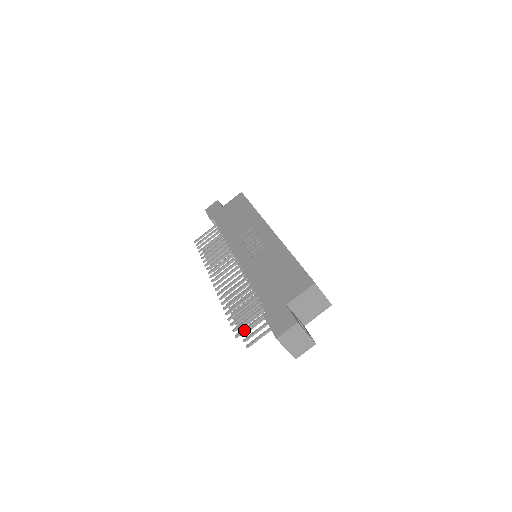
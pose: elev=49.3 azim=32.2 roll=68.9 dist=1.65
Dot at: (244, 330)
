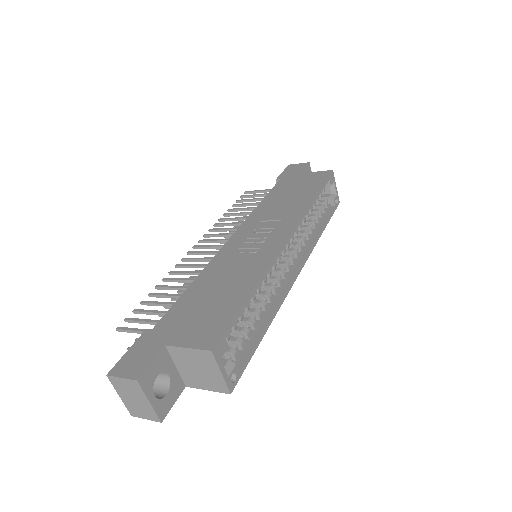
Dot at: (127, 329)
